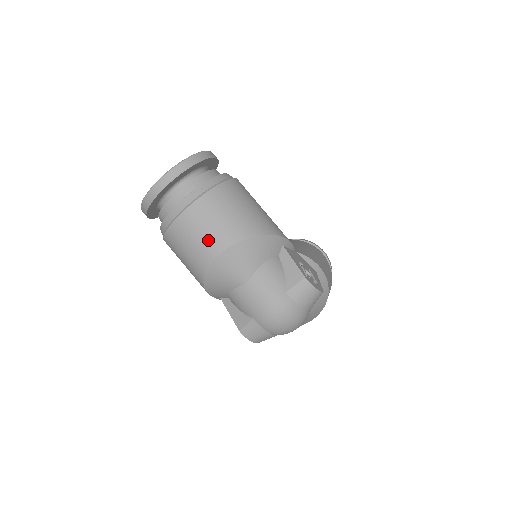
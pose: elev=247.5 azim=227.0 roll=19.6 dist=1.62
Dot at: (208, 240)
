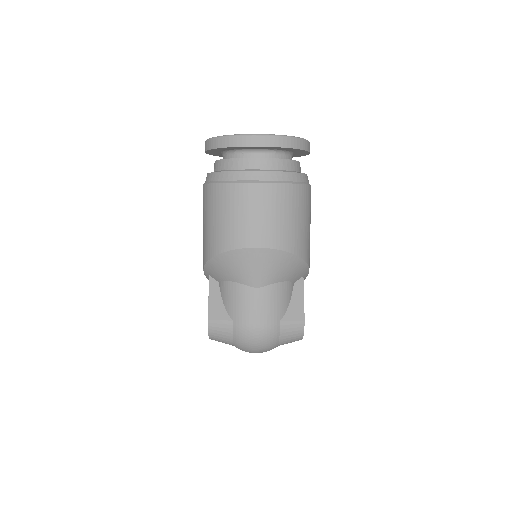
Dot at: (259, 227)
